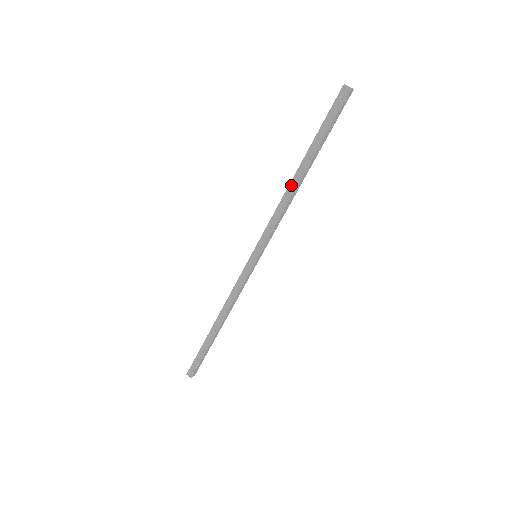
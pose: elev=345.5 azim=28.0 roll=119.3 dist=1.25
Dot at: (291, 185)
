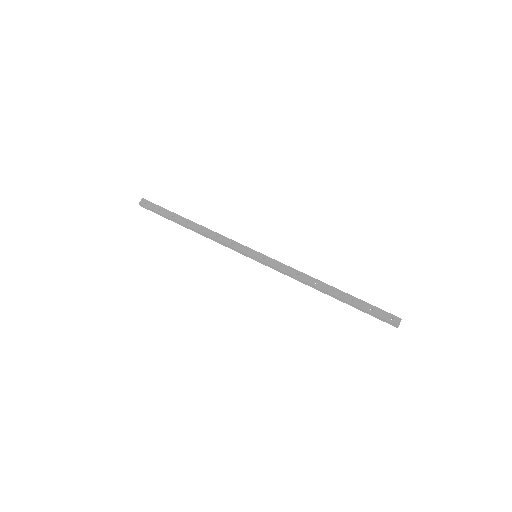
Dot at: (316, 288)
